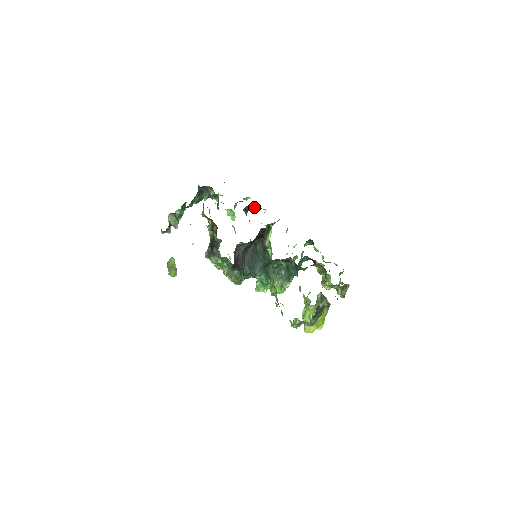
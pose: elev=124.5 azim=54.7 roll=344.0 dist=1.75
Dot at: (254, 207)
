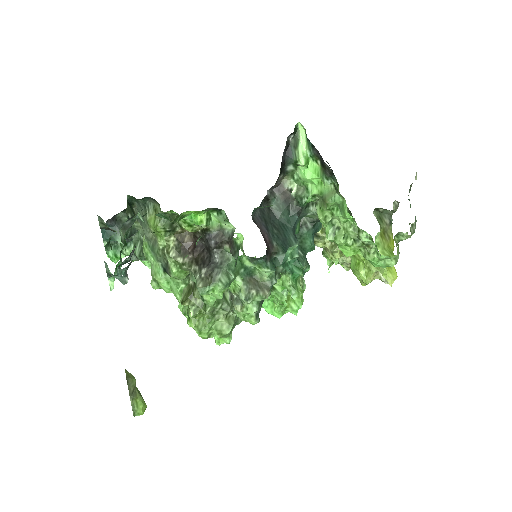
Dot at: occluded
